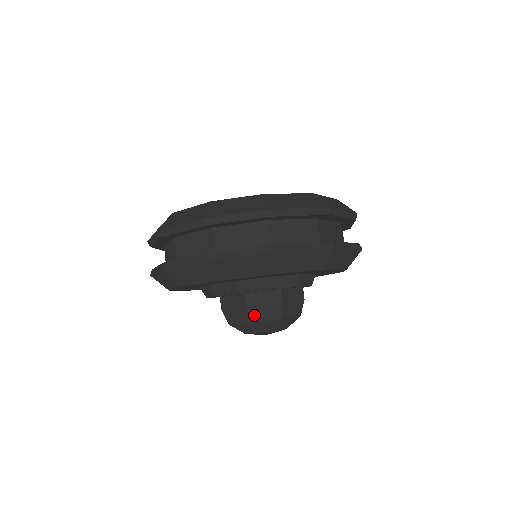
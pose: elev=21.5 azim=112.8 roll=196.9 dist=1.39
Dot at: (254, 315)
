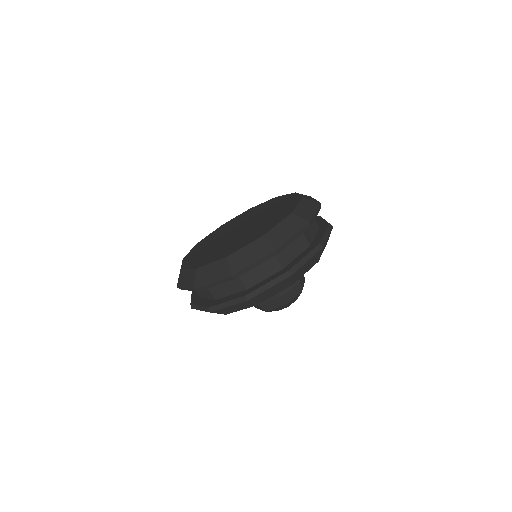
Dot at: (266, 308)
